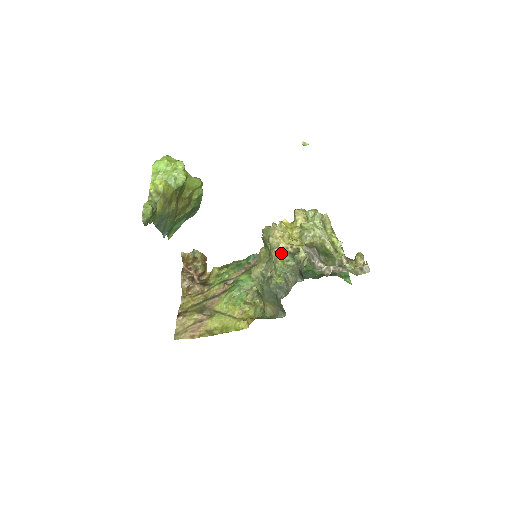
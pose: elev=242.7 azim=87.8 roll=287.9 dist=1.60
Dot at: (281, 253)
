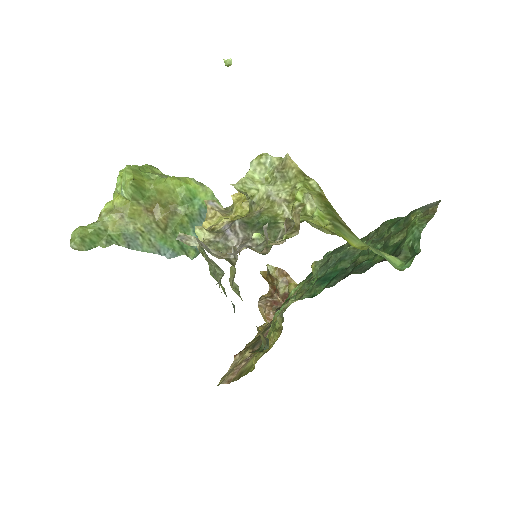
Dot at: occluded
